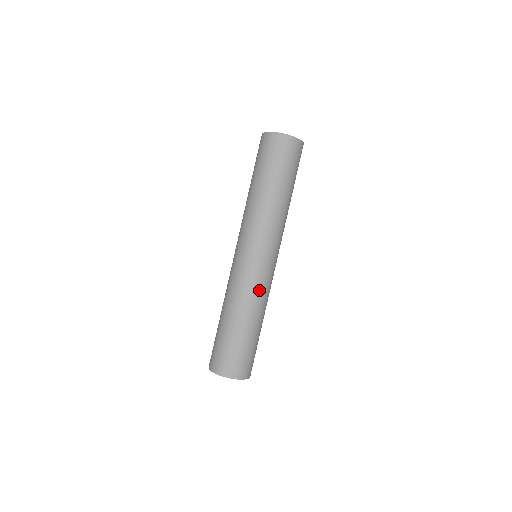
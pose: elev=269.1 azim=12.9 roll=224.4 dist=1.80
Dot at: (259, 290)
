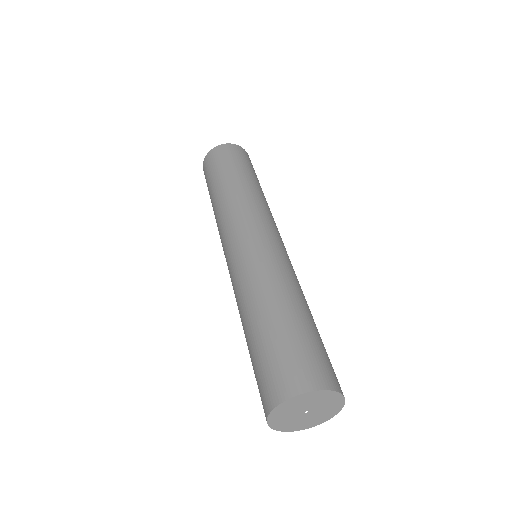
Dot at: (278, 265)
